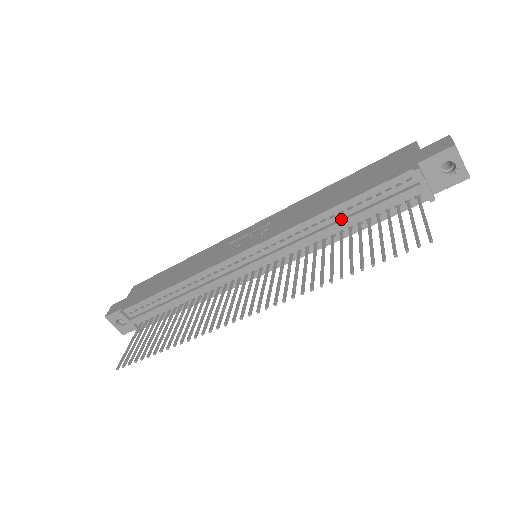
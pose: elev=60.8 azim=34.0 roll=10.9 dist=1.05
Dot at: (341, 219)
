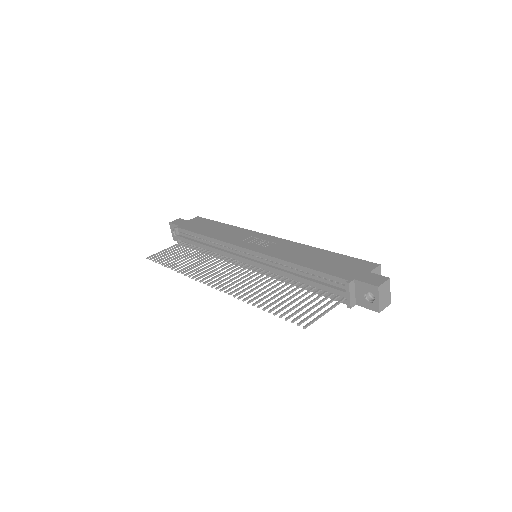
Dot at: (300, 275)
